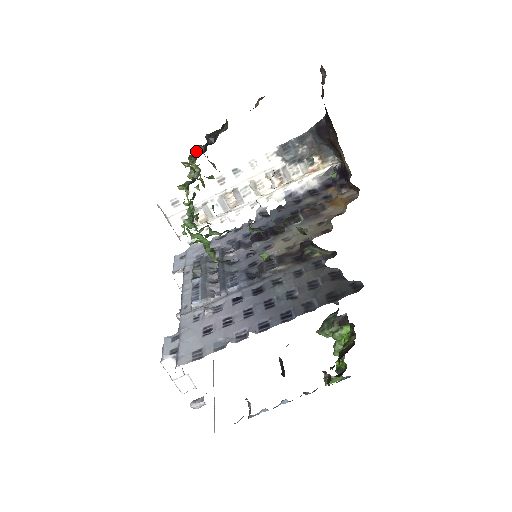
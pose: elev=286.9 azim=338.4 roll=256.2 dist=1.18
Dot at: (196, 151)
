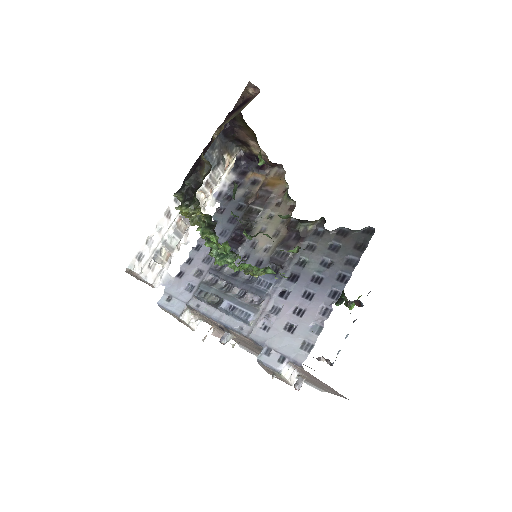
Dot at: (197, 199)
